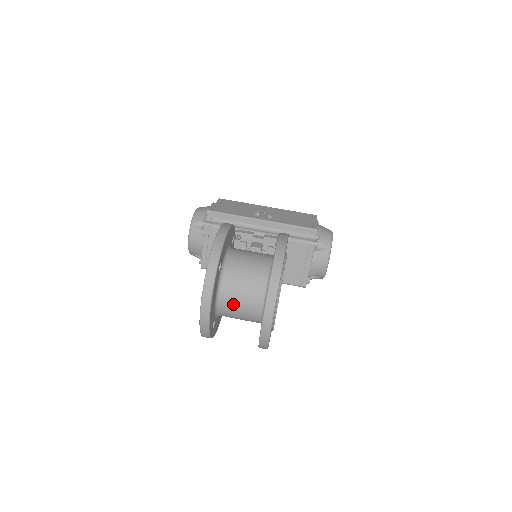
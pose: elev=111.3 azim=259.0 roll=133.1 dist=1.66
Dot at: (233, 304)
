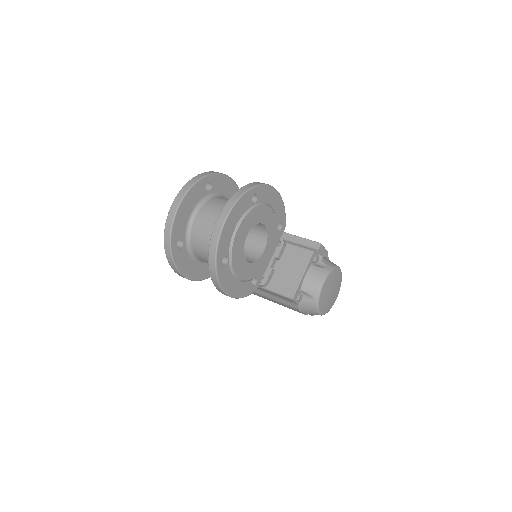
Dot at: (205, 221)
